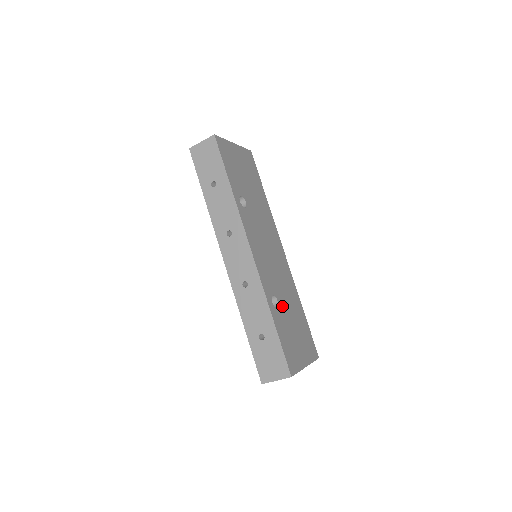
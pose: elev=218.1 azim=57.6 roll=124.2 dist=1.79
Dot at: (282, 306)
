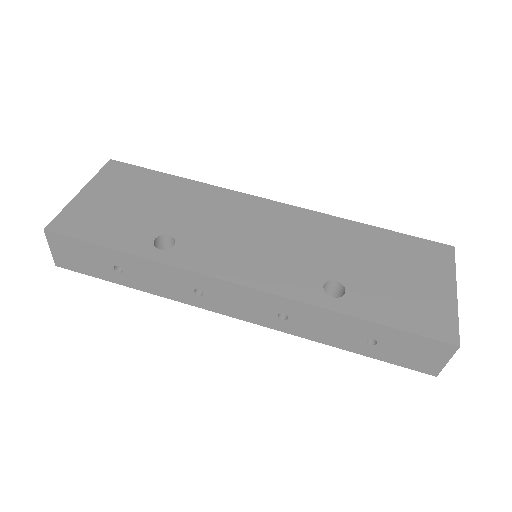
Dot at: (347, 276)
